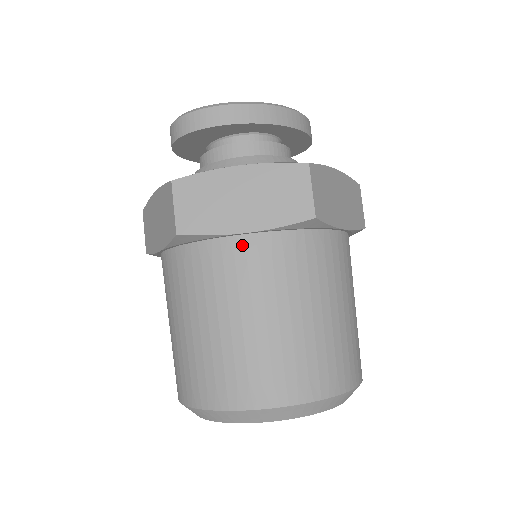
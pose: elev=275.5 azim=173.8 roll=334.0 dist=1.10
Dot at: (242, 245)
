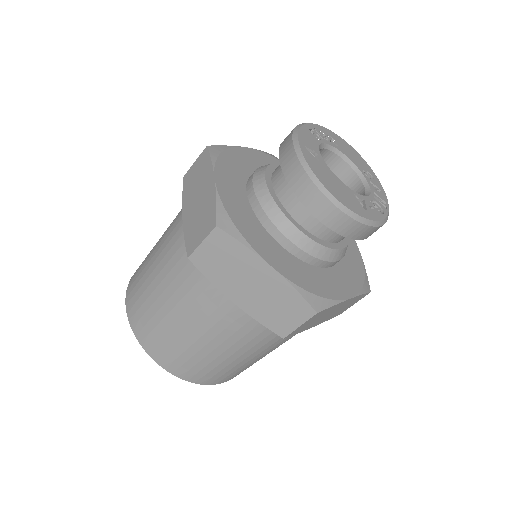
Dot at: occluded
